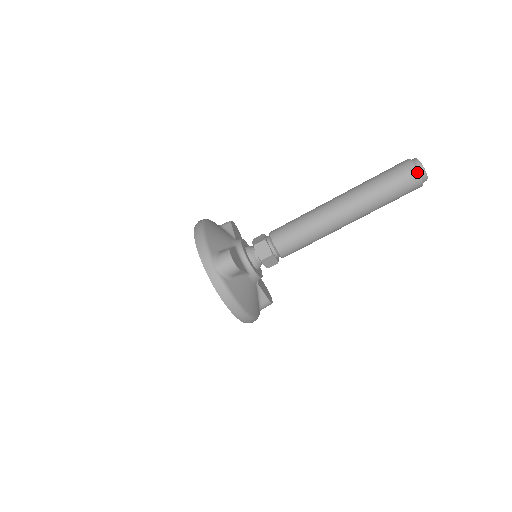
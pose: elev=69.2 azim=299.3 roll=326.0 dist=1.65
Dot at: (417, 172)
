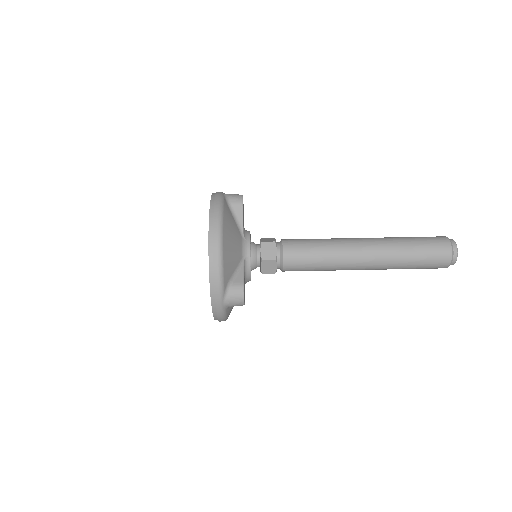
Dot at: (446, 237)
